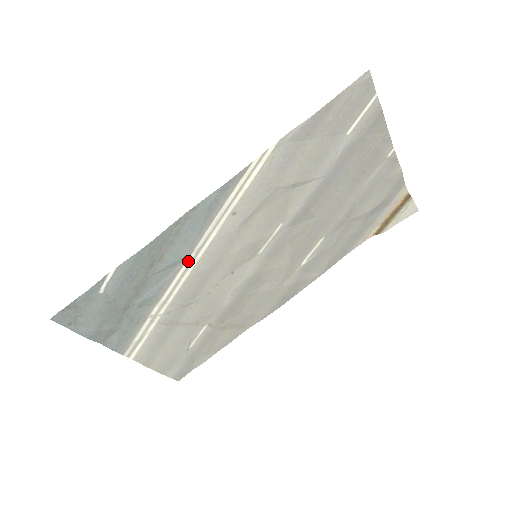
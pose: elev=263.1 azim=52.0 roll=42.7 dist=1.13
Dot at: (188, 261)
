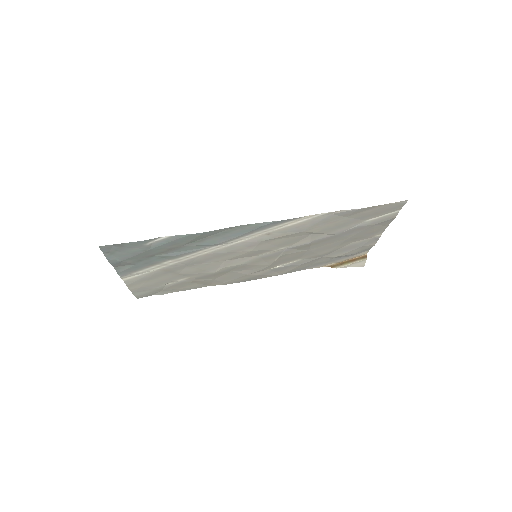
Dot at: (216, 246)
